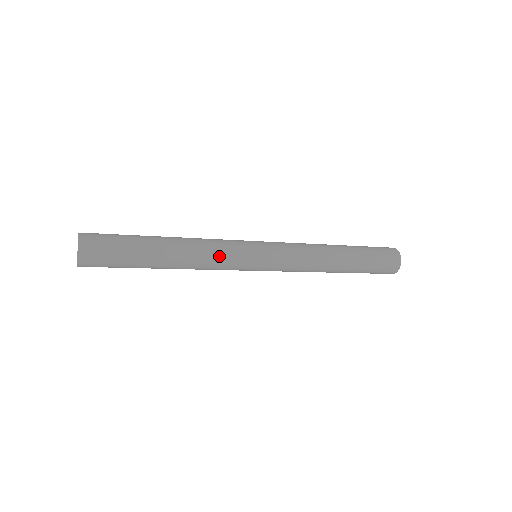
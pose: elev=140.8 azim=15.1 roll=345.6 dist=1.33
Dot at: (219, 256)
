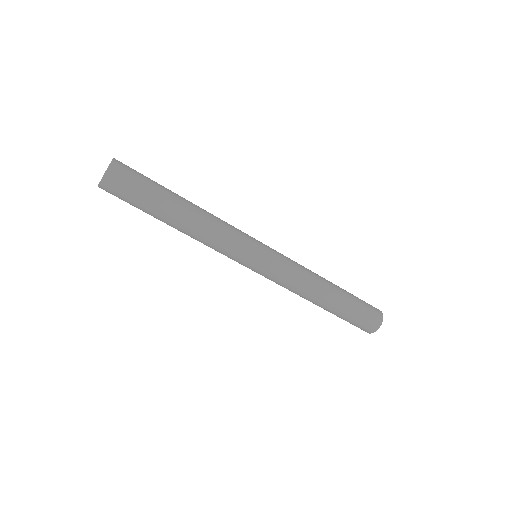
Dot at: (226, 236)
